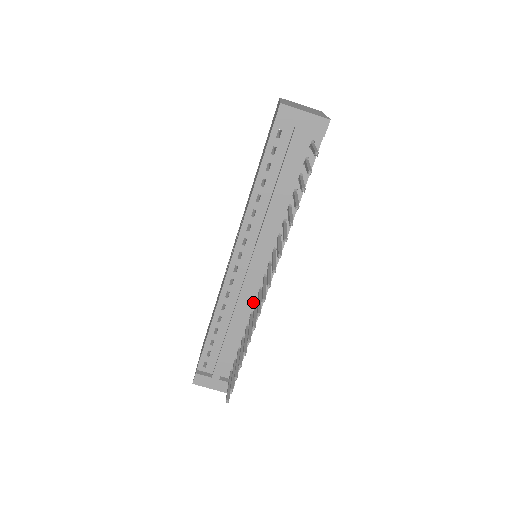
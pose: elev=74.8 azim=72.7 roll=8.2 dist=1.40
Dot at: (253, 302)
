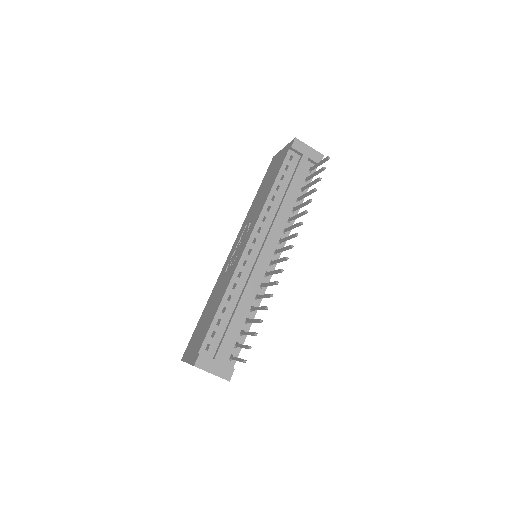
Dot at: (259, 284)
